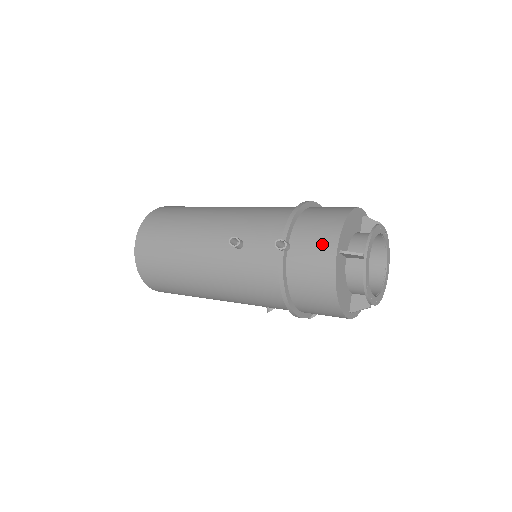
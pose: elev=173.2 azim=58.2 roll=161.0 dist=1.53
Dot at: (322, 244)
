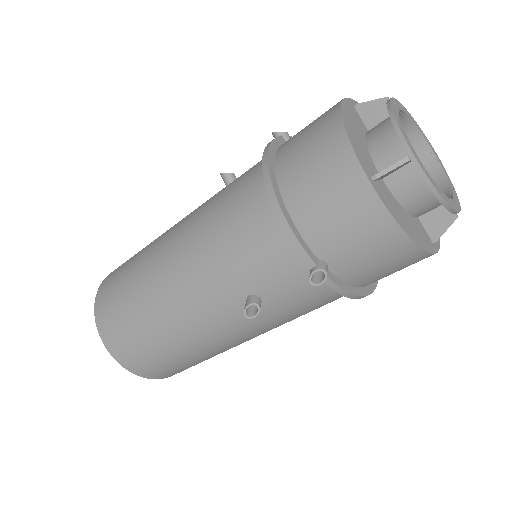
Dot at: occluded
